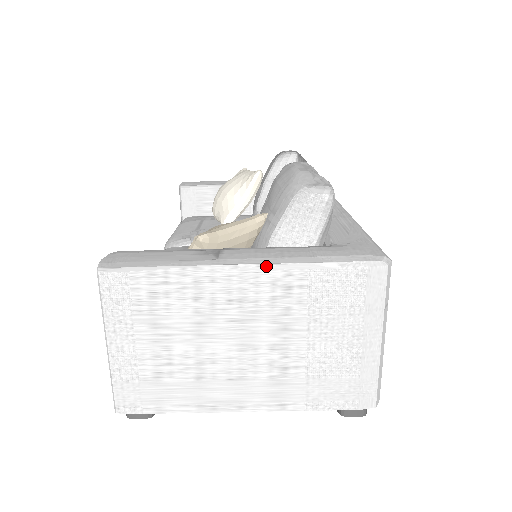
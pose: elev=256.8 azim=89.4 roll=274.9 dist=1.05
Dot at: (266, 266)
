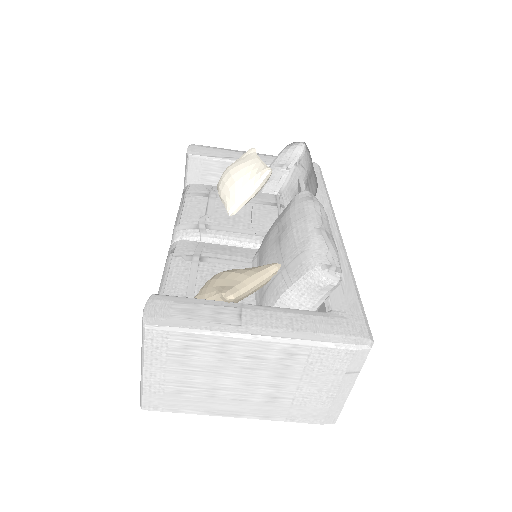
Dot at: (279, 339)
